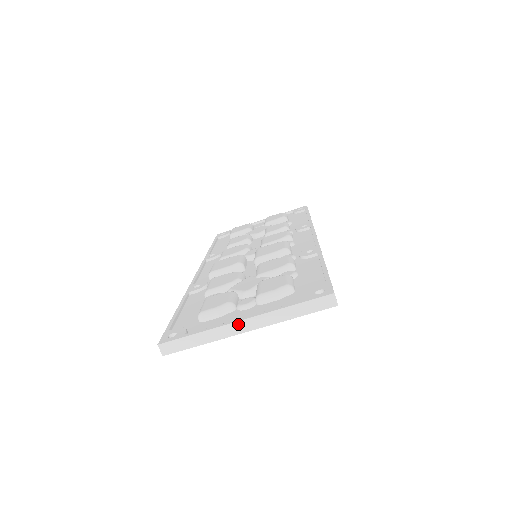
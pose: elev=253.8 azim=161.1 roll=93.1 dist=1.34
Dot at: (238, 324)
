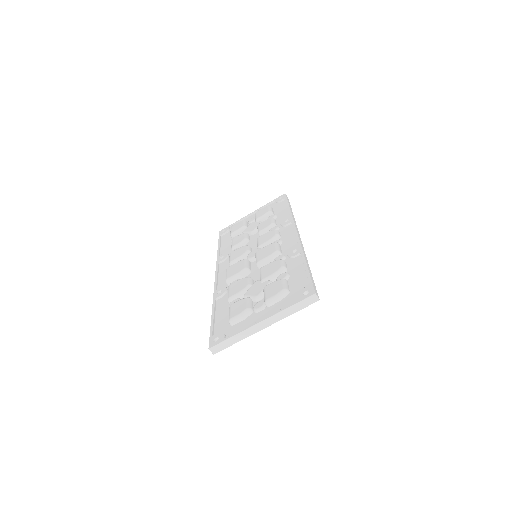
Dot at: (258, 325)
